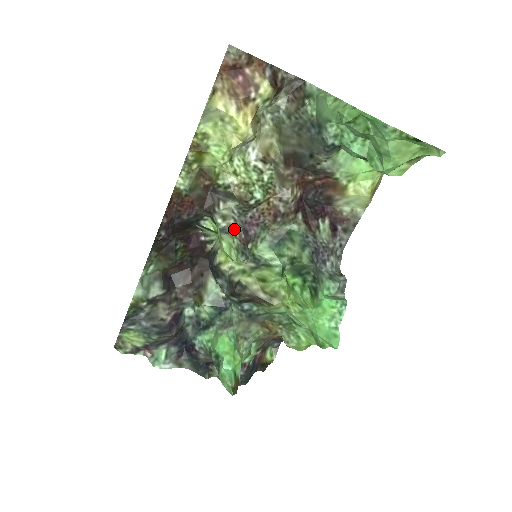
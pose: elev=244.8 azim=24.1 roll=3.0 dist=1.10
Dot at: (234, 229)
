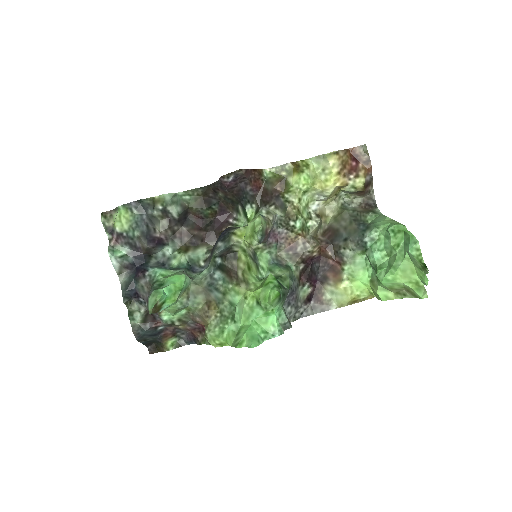
Dot at: (269, 222)
